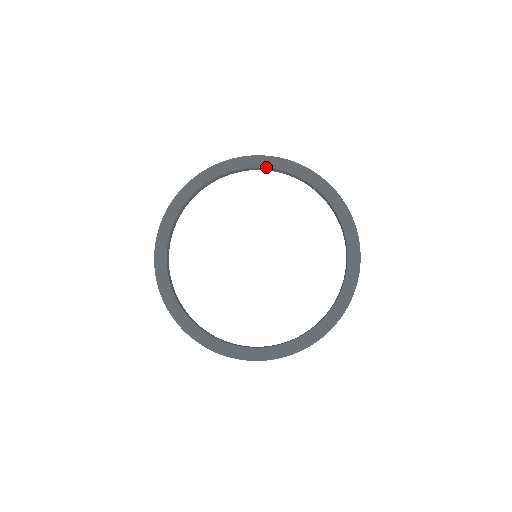
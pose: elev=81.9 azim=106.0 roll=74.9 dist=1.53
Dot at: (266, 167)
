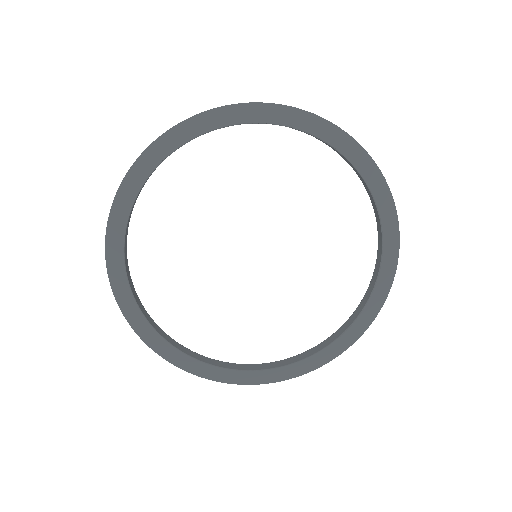
Dot at: (207, 132)
